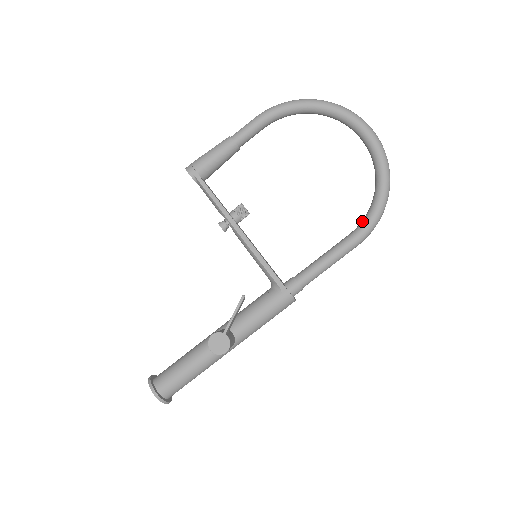
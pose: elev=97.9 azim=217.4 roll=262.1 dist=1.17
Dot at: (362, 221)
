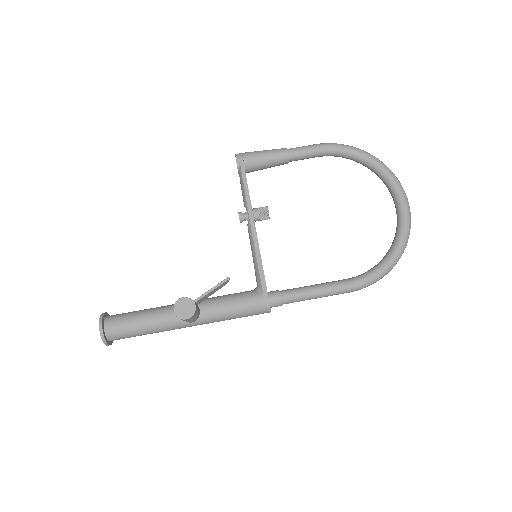
Dot at: (363, 273)
